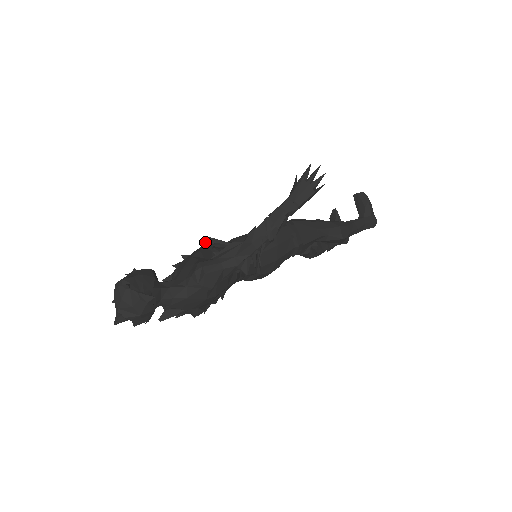
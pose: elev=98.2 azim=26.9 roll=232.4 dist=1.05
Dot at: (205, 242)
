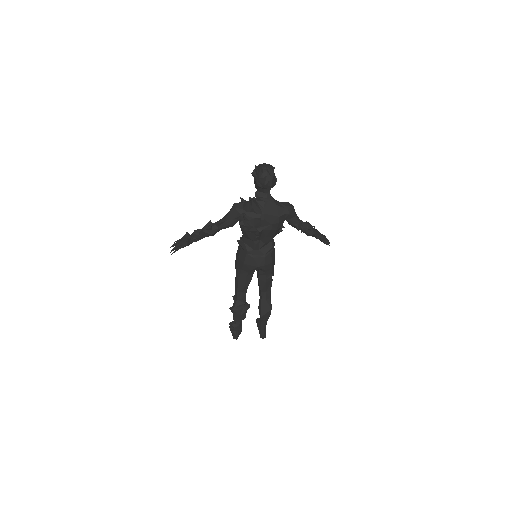
Dot at: occluded
